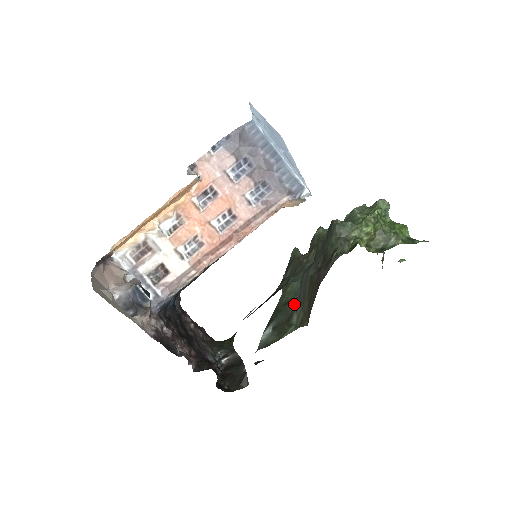
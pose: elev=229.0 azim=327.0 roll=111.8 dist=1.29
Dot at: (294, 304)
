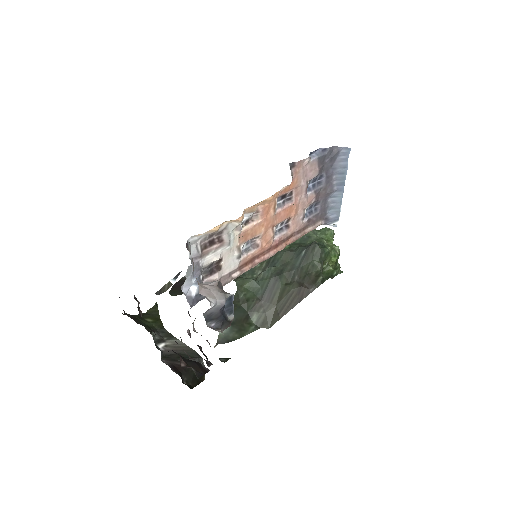
Dot at: (255, 304)
